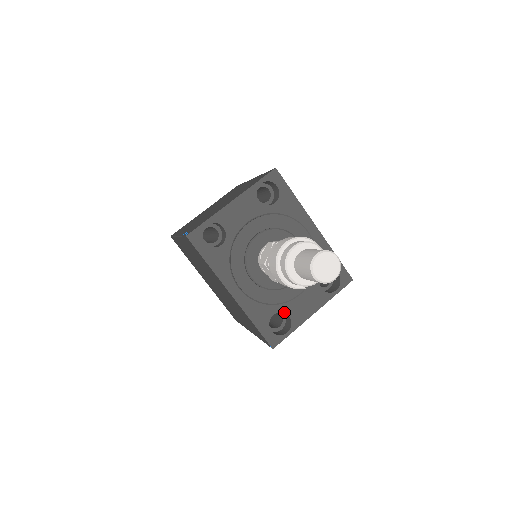
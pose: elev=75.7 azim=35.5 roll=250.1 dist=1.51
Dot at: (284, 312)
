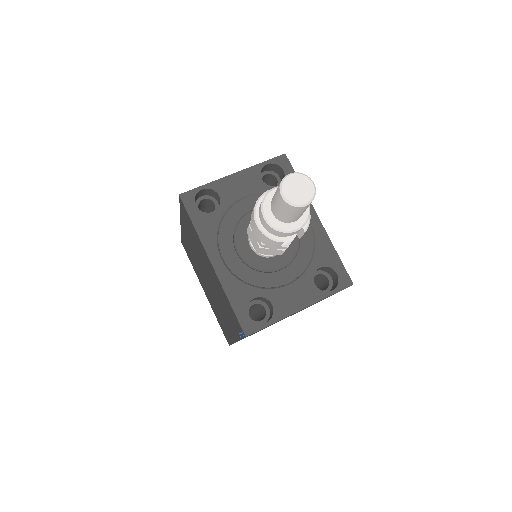
Dot at: (267, 299)
